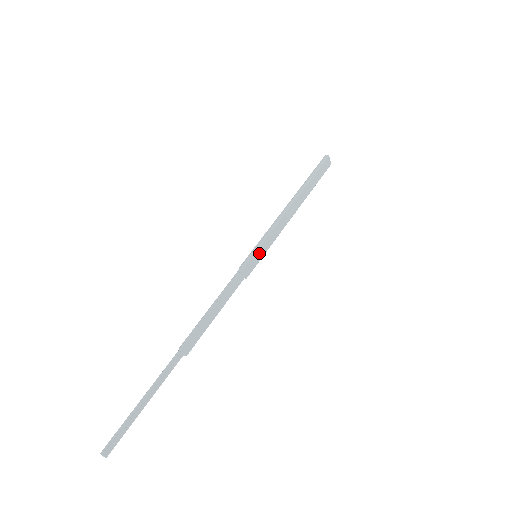
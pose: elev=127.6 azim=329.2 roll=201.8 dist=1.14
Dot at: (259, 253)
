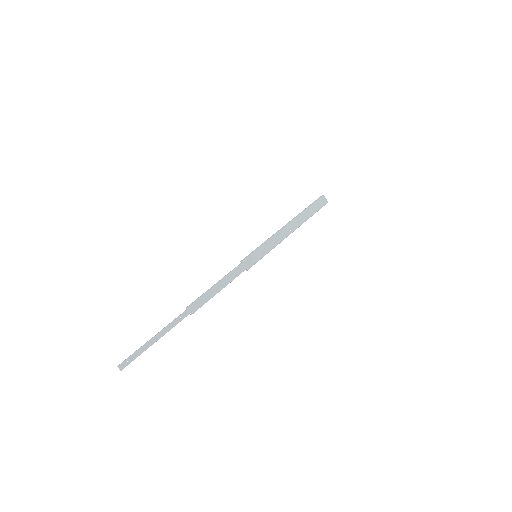
Dot at: (258, 253)
